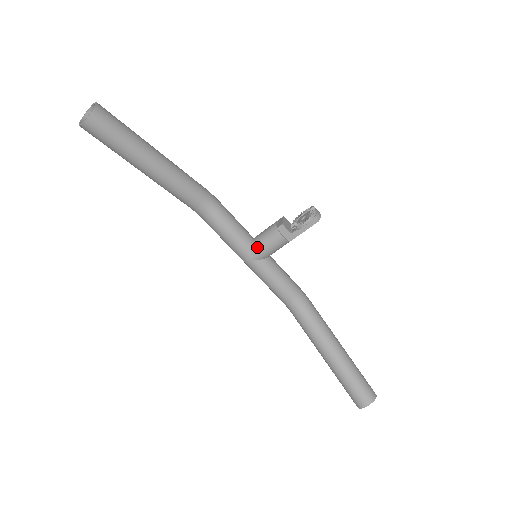
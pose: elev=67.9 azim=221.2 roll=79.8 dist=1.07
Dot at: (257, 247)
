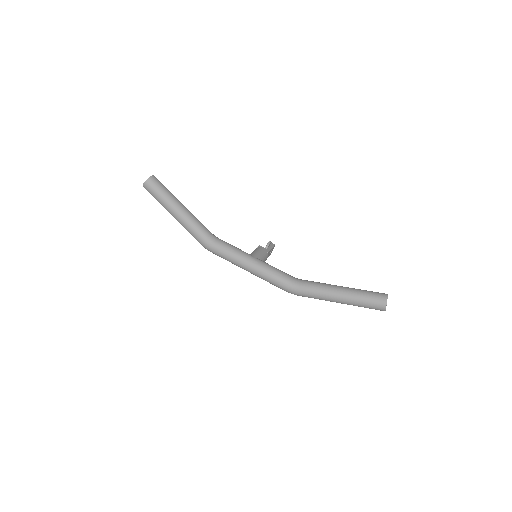
Dot at: (253, 253)
